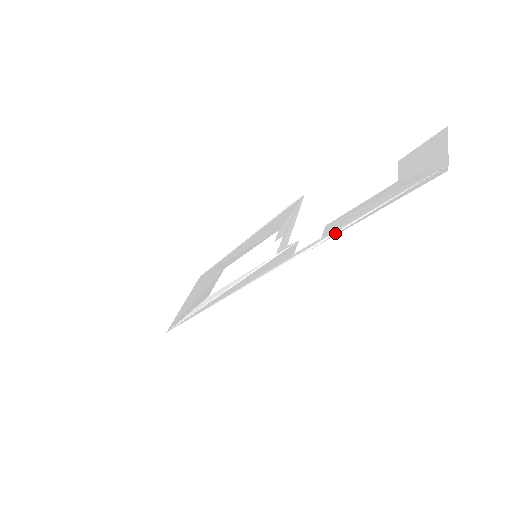
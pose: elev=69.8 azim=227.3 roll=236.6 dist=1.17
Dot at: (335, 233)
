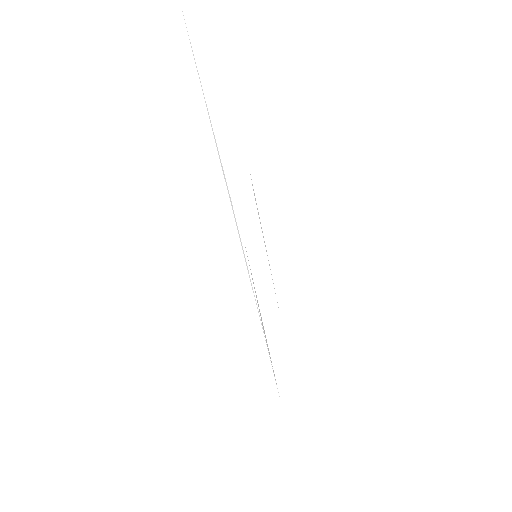
Dot at: (219, 156)
